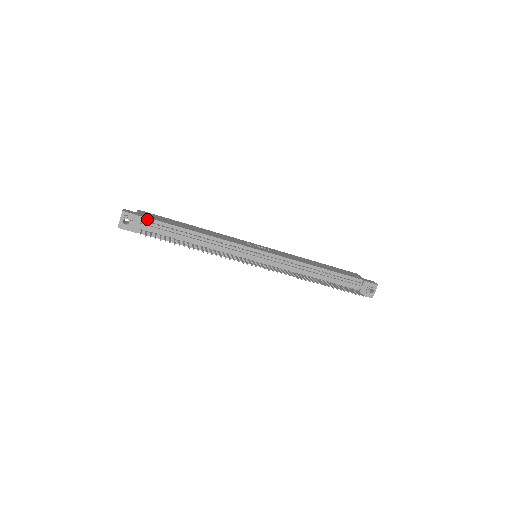
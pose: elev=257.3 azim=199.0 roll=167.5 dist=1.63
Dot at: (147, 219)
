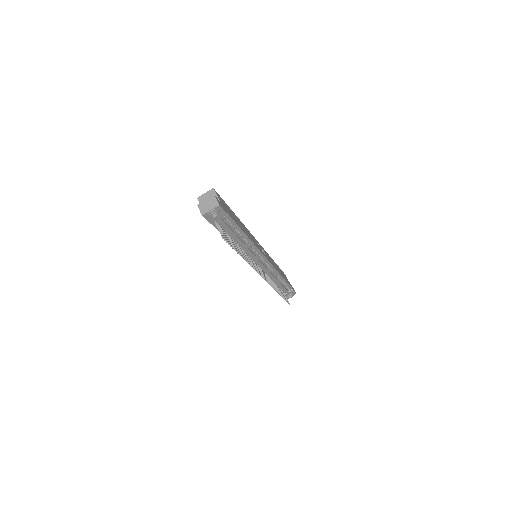
Dot at: (227, 215)
